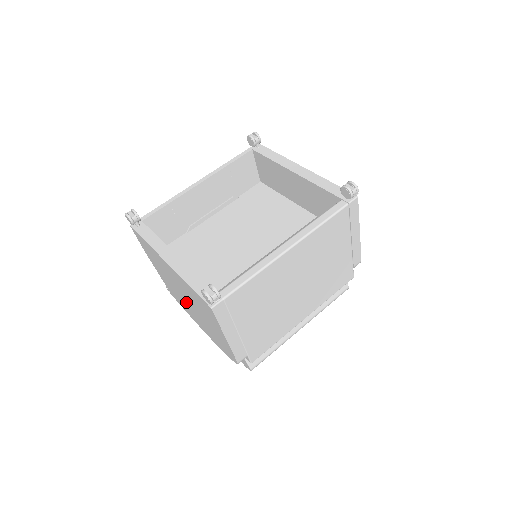
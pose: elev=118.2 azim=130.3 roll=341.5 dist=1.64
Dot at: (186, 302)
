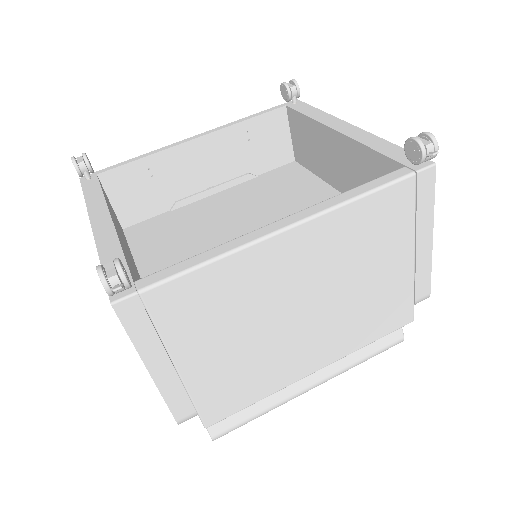
Dot at: occluded
